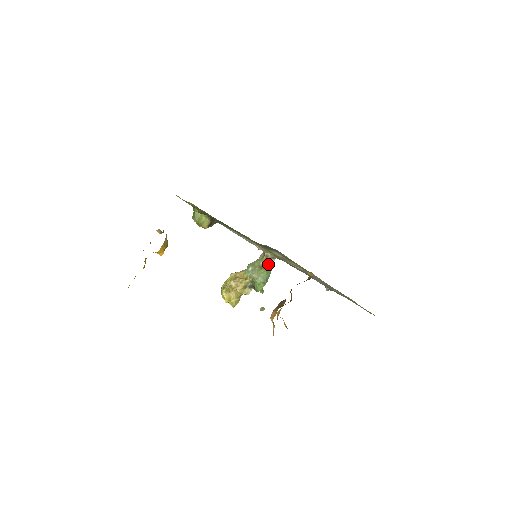
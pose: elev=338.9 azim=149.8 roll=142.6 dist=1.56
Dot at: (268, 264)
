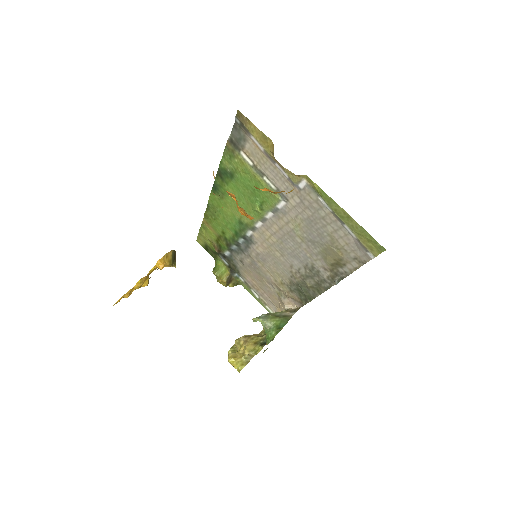
Dot at: (286, 315)
